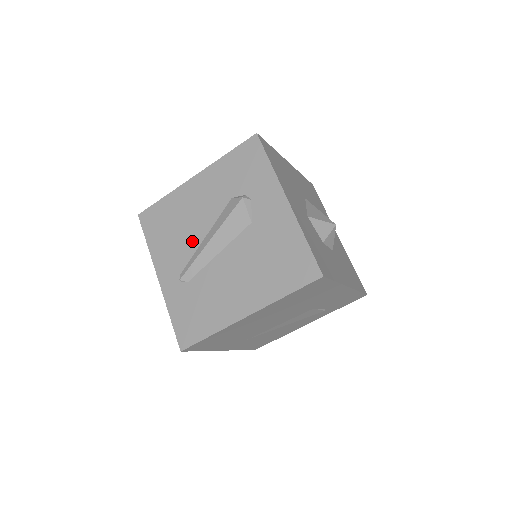
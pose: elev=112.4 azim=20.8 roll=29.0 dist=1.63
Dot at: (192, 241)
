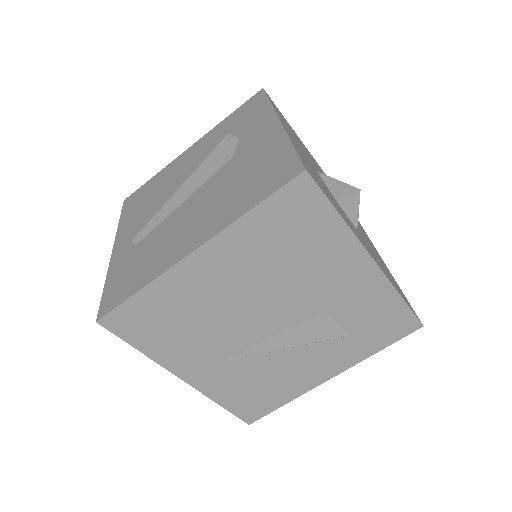
Dot at: (163, 200)
